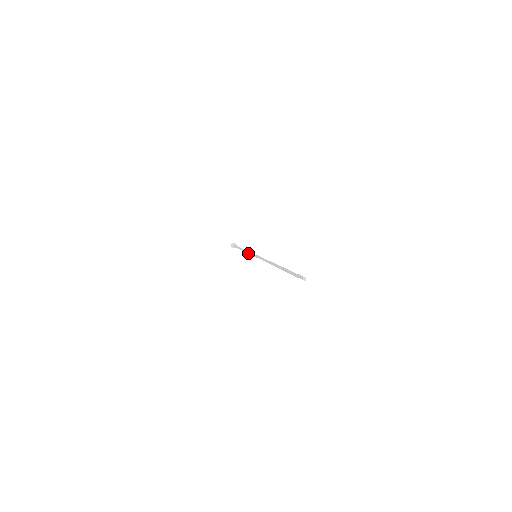
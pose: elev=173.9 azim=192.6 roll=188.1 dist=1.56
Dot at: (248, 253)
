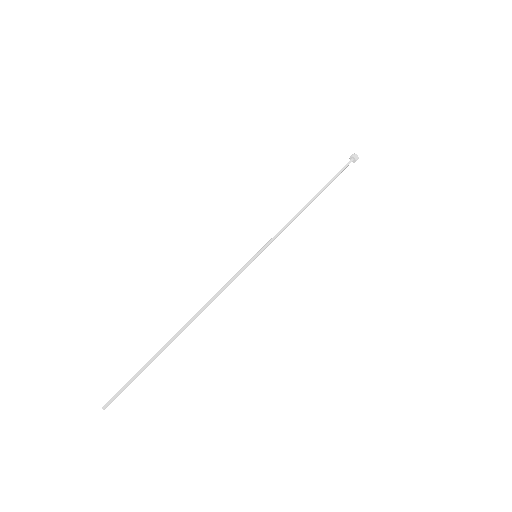
Dot at: (282, 228)
